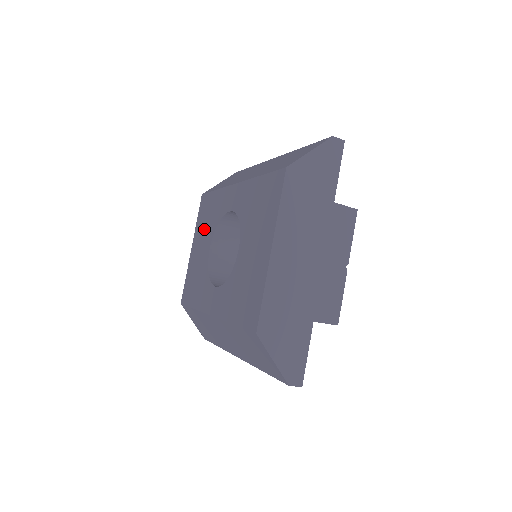
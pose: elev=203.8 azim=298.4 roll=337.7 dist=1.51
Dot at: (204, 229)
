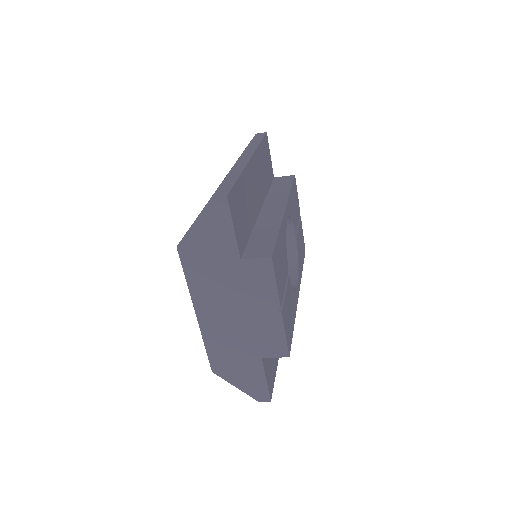
Dot at: occluded
